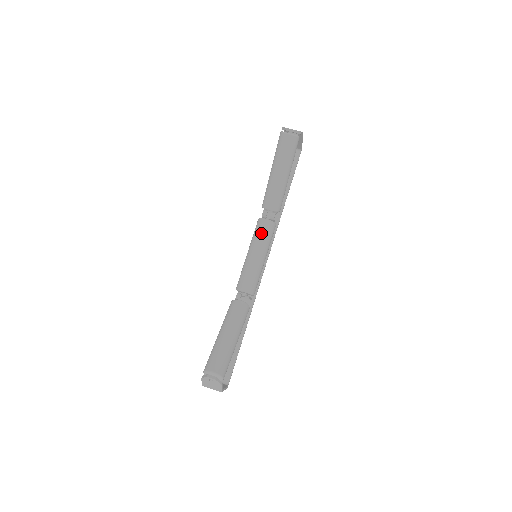
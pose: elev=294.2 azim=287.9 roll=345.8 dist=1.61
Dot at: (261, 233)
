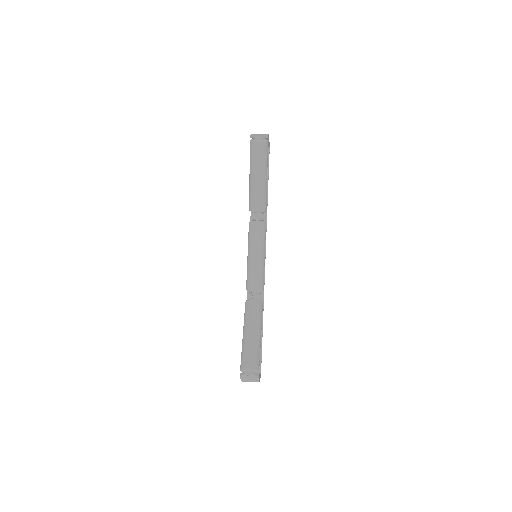
Dot at: (255, 235)
